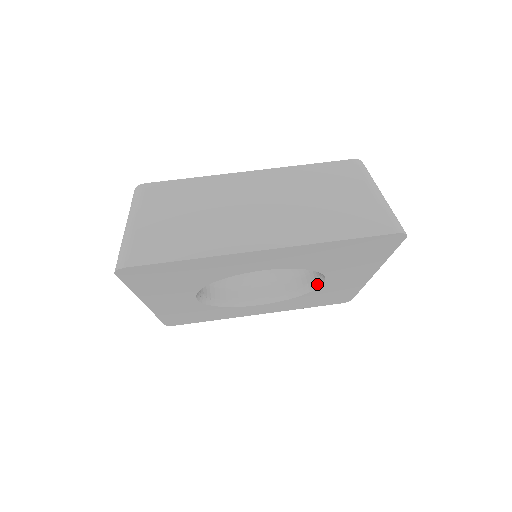
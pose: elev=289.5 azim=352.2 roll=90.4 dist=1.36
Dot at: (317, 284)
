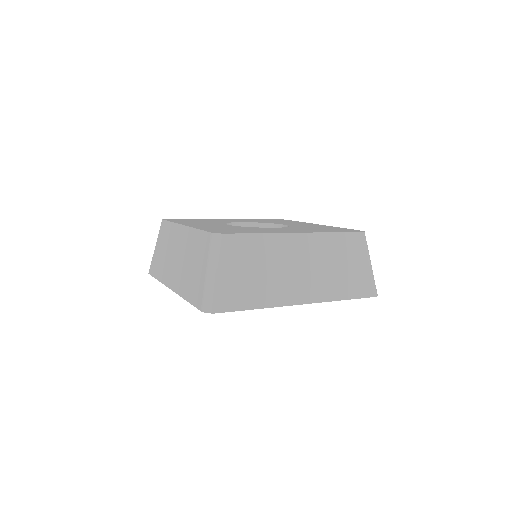
Dot at: occluded
